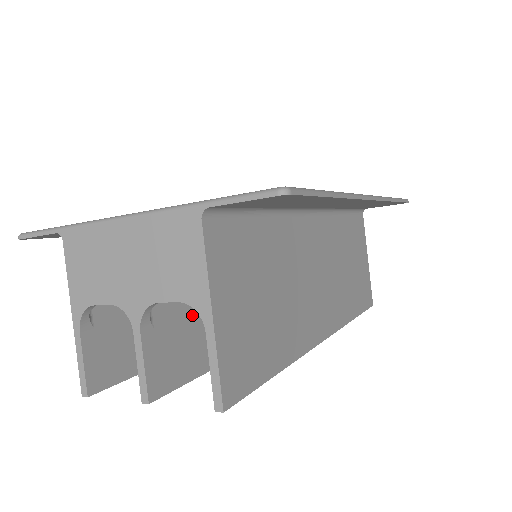
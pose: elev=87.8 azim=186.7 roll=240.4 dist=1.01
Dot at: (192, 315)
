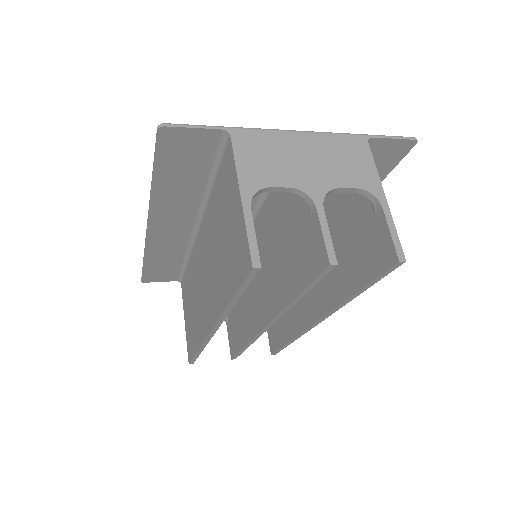
Dot at: occluded
